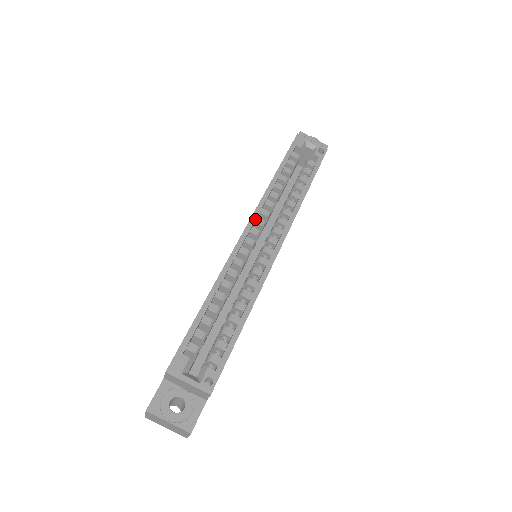
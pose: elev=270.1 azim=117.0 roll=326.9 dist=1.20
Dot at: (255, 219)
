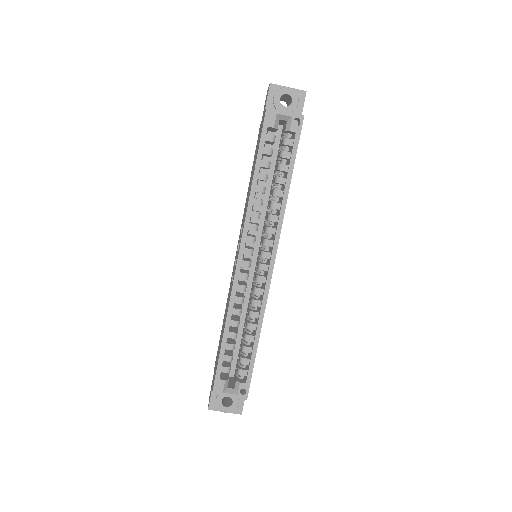
Dot at: (245, 242)
